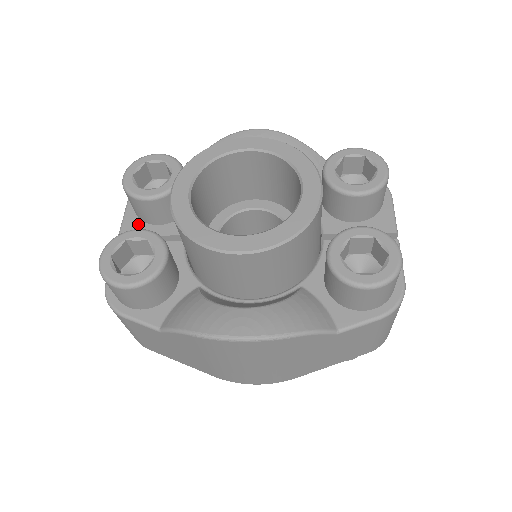
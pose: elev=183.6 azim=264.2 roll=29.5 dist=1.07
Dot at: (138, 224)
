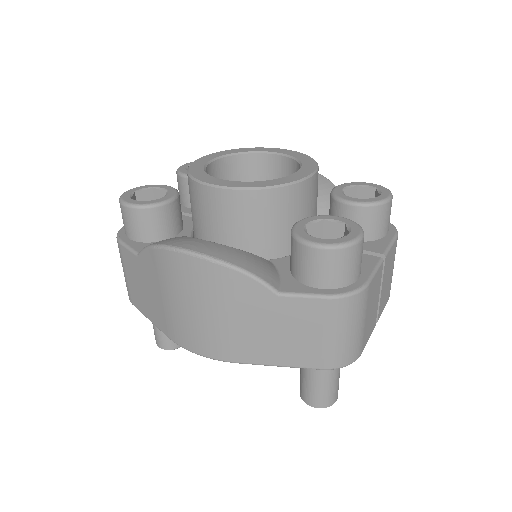
Dot at: occluded
